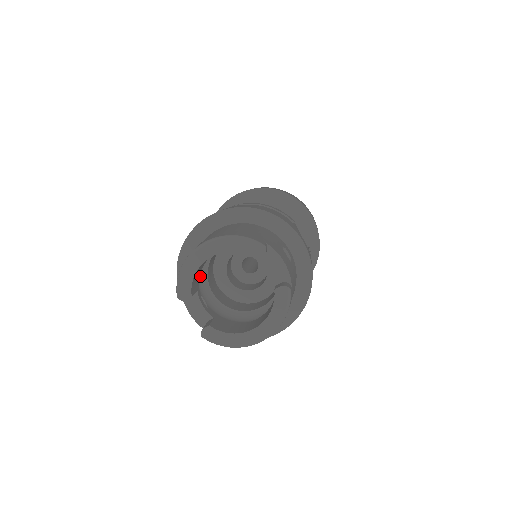
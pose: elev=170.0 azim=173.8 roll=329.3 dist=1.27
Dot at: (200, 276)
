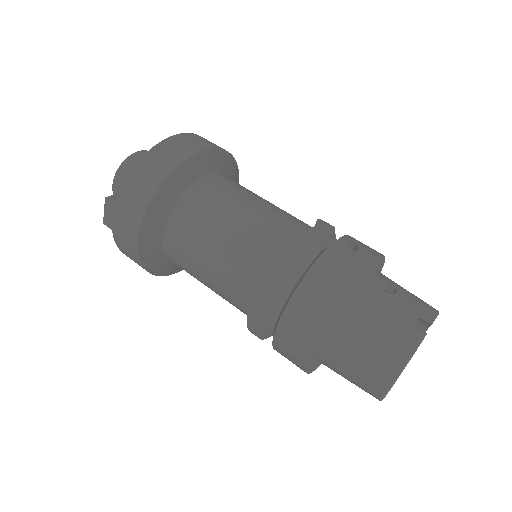
Dot at: occluded
